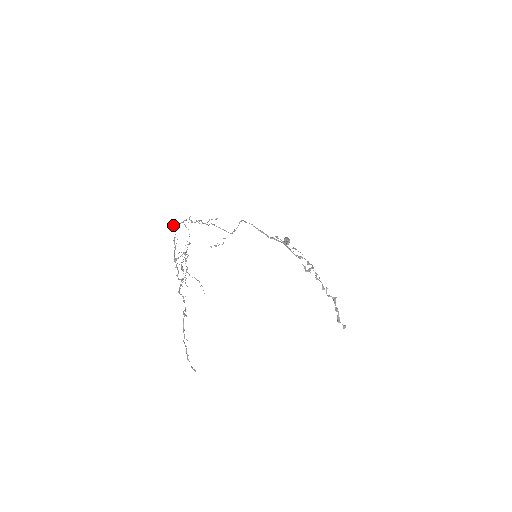
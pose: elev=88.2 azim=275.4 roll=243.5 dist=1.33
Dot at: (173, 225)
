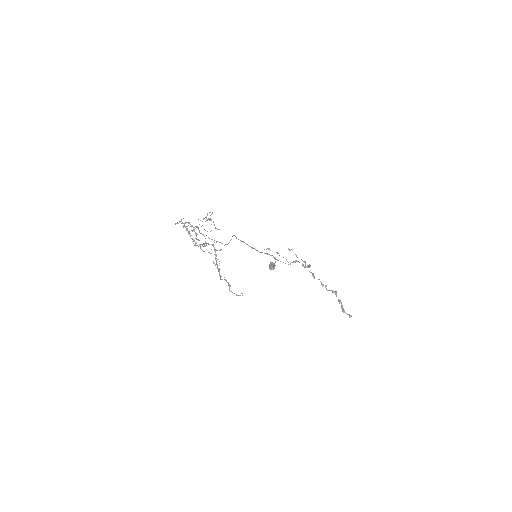
Dot at: (177, 223)
